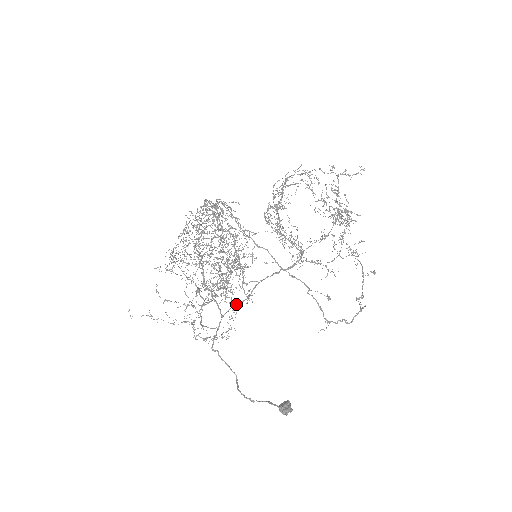
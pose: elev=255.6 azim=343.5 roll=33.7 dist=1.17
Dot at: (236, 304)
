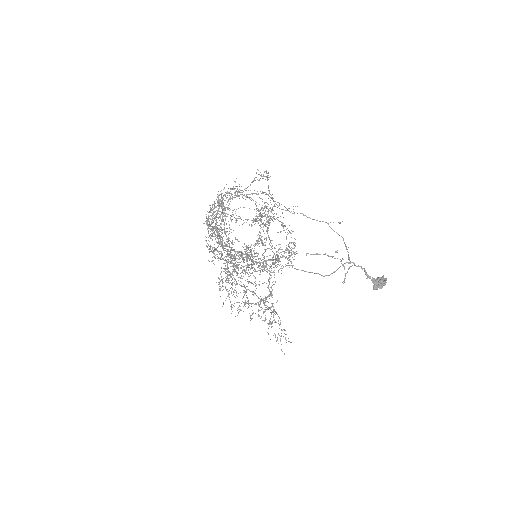
Dot at: occluded
